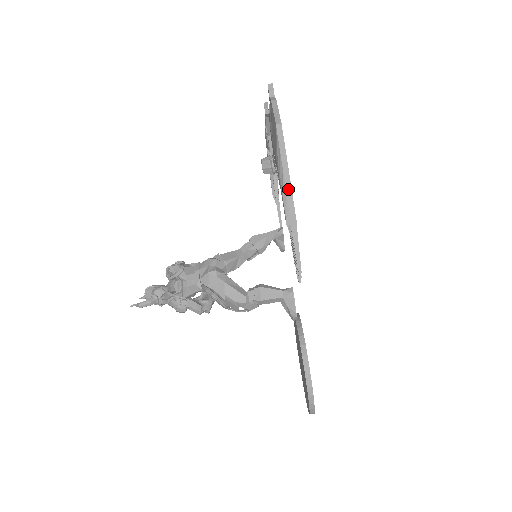
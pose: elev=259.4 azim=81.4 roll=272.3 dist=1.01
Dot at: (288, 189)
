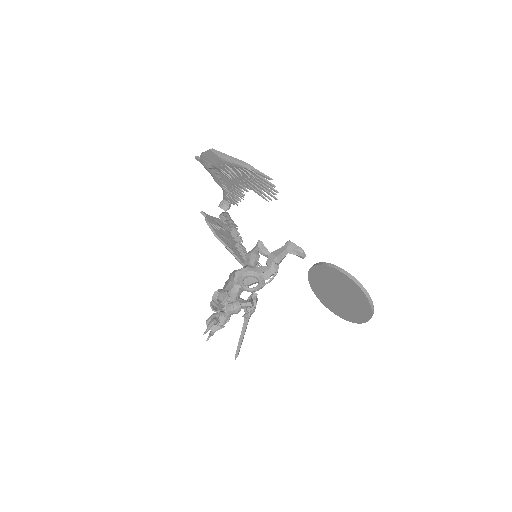
Dot at: (236, 160)
